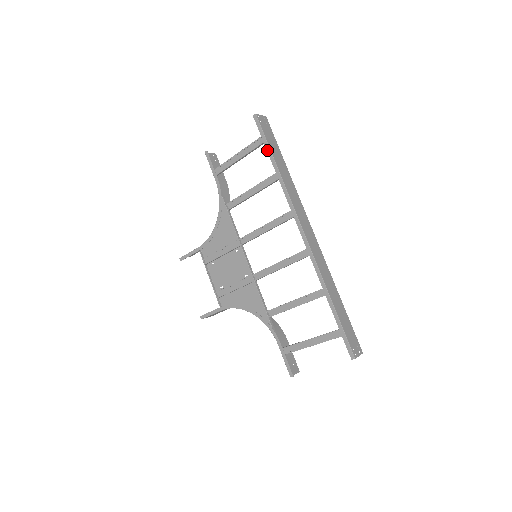
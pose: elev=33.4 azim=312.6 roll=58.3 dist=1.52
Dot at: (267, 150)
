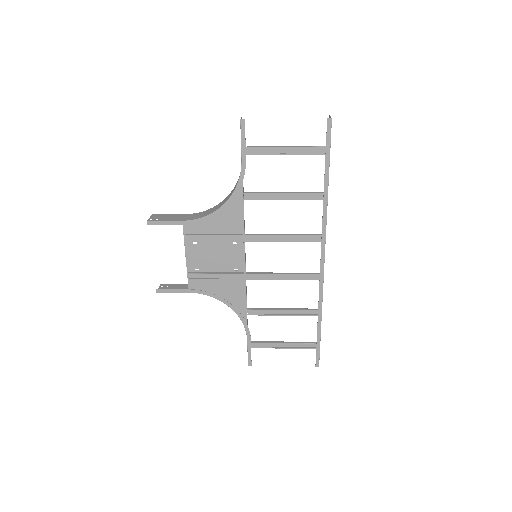
Dot at: (326, 165)
